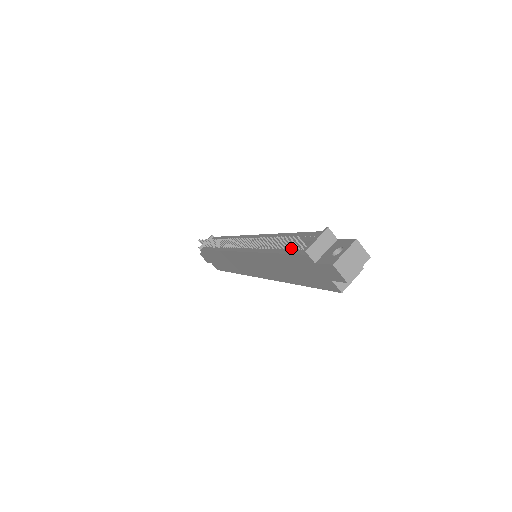
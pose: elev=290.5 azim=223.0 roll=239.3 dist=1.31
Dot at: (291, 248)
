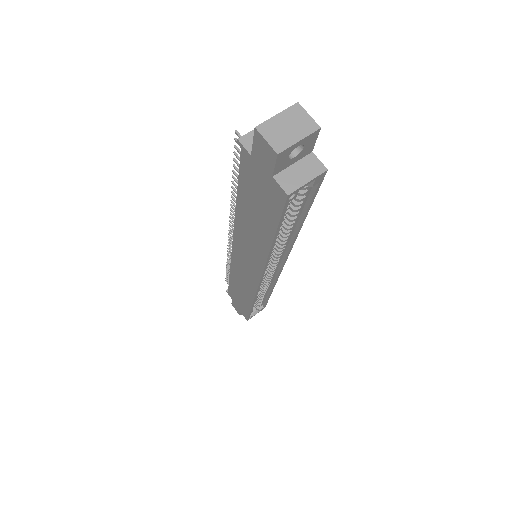
Dot at: occluded
